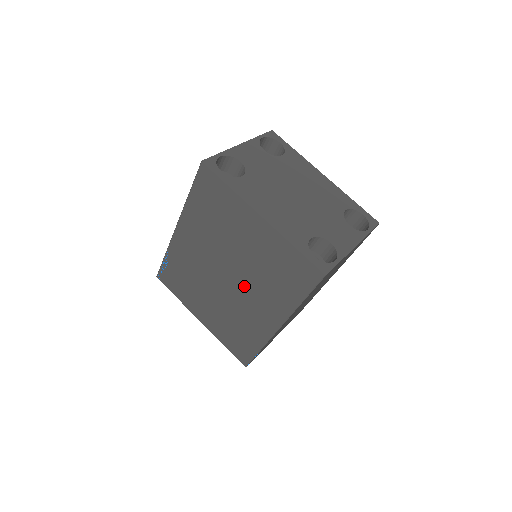
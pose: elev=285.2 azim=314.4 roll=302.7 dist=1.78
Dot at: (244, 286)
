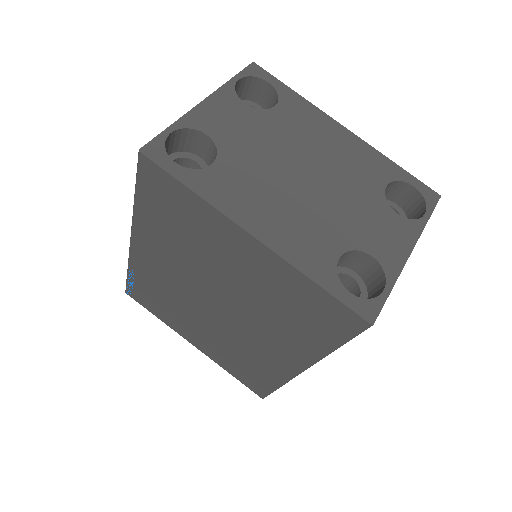
Dot at: (244, 319)
